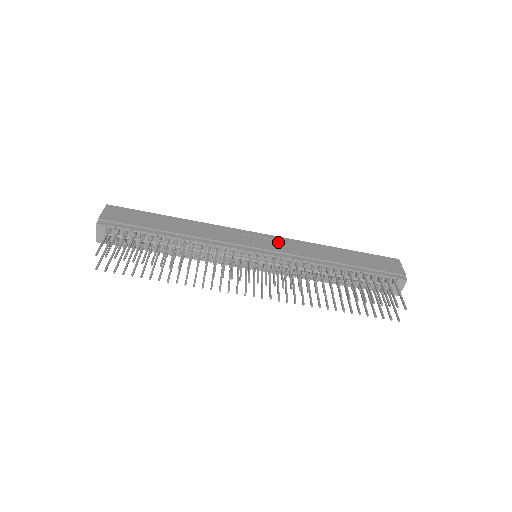
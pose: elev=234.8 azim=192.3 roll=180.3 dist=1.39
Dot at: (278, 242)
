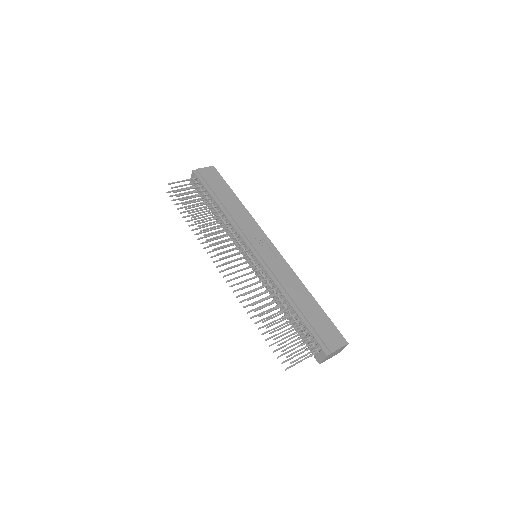
Dot at: (276, 259)
